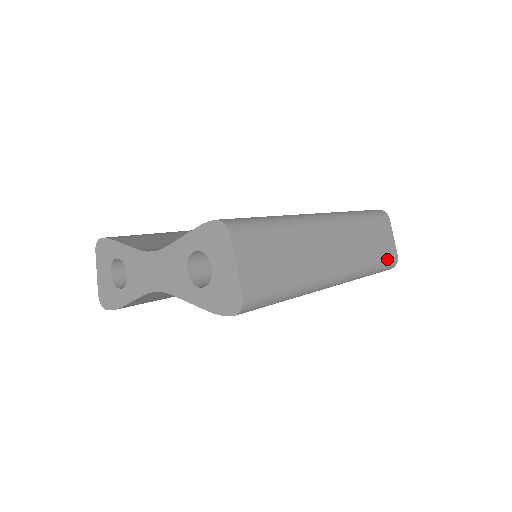
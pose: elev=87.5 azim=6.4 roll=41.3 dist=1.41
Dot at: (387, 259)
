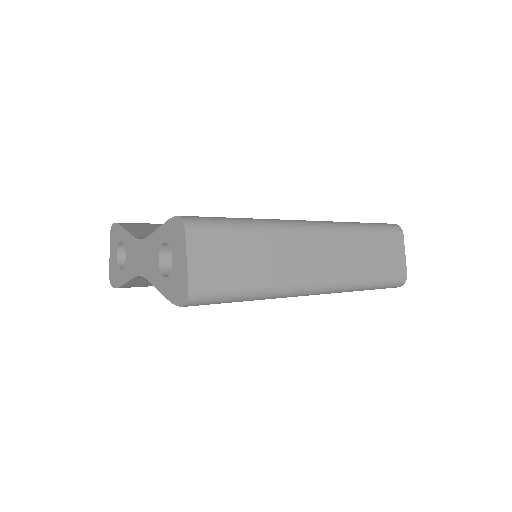
Dot at: (390, 276)
